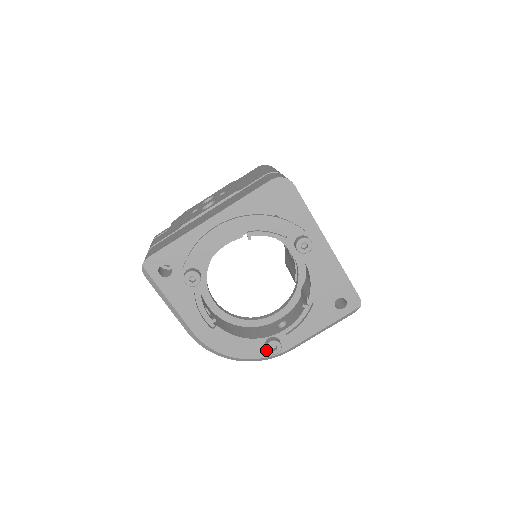
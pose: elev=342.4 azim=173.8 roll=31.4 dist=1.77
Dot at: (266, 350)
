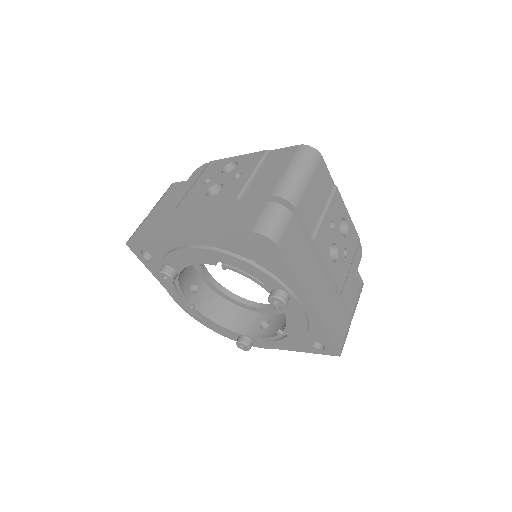
Dot at: (236, 344)
